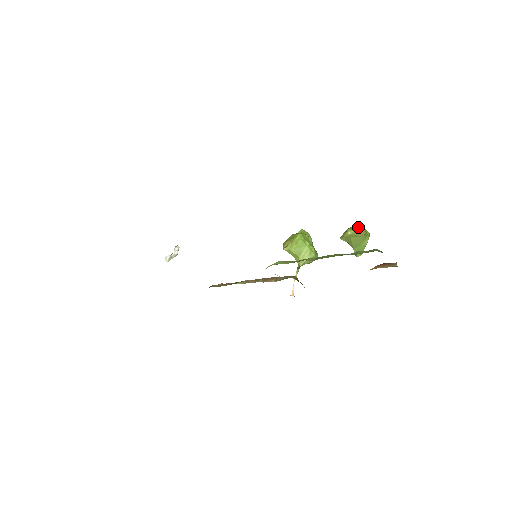
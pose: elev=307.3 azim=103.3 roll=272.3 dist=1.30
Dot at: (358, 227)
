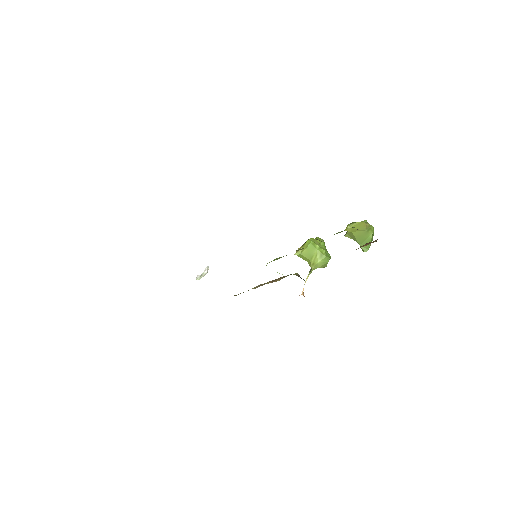
Dot at: occluded
